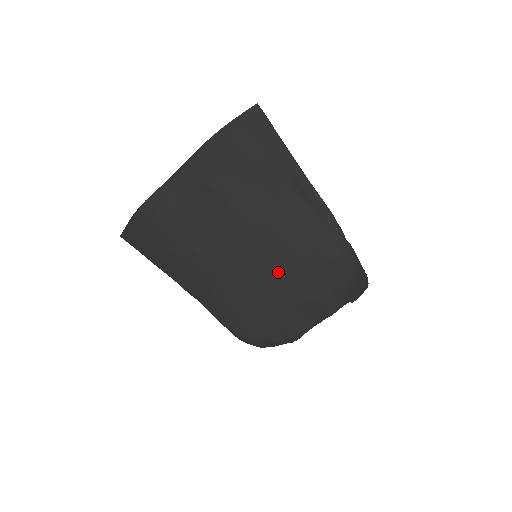
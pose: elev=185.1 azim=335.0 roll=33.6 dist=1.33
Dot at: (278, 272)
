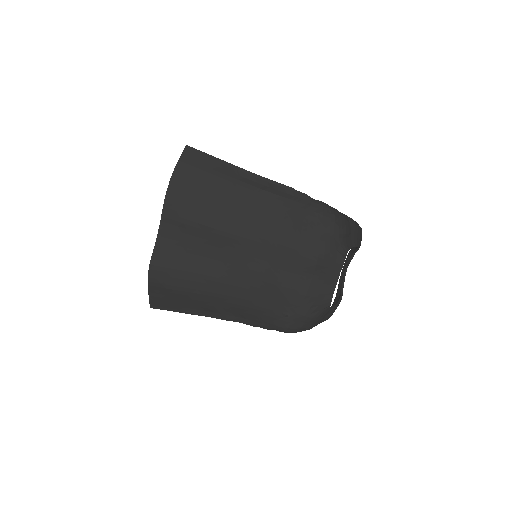
Dot at: (279, 256)
